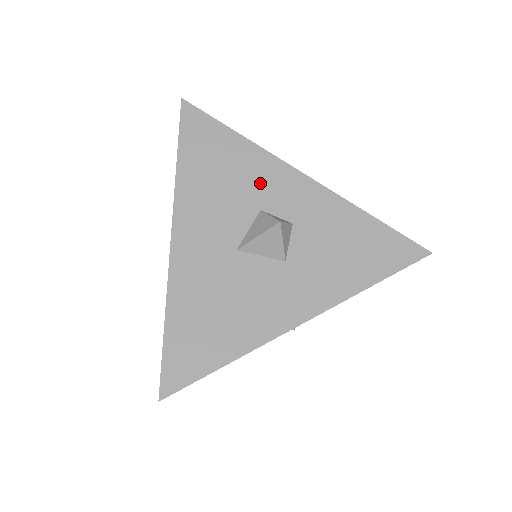
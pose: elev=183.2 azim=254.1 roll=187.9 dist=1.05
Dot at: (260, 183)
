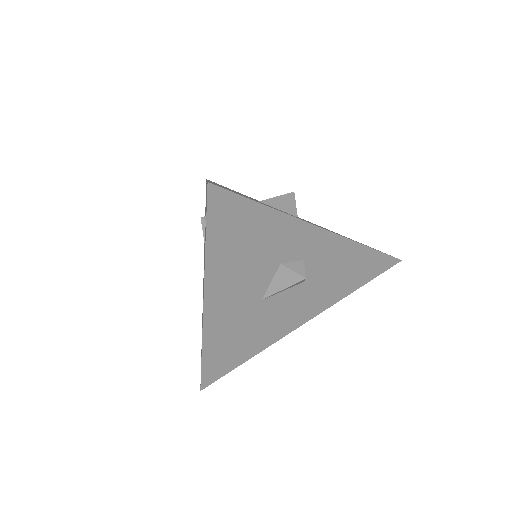
Dot at: occluded
